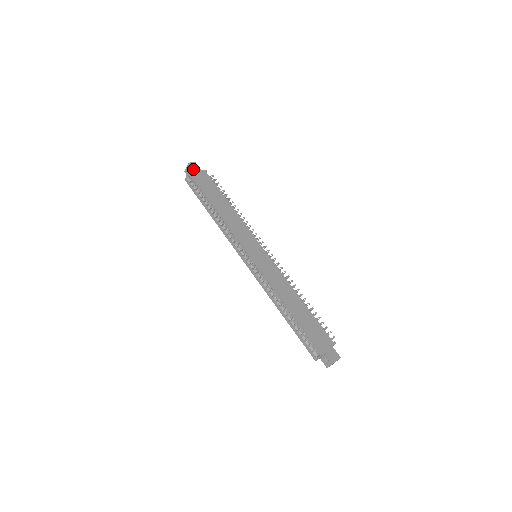
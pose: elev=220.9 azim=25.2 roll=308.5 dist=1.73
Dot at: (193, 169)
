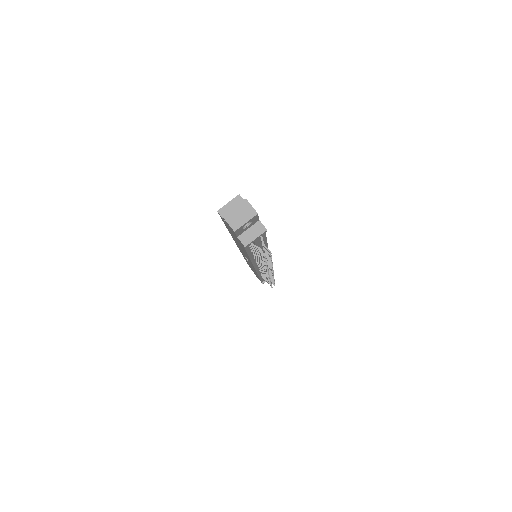
Dot at: occluded
